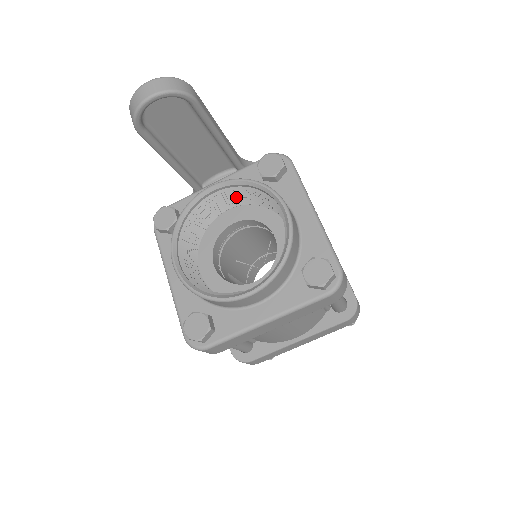
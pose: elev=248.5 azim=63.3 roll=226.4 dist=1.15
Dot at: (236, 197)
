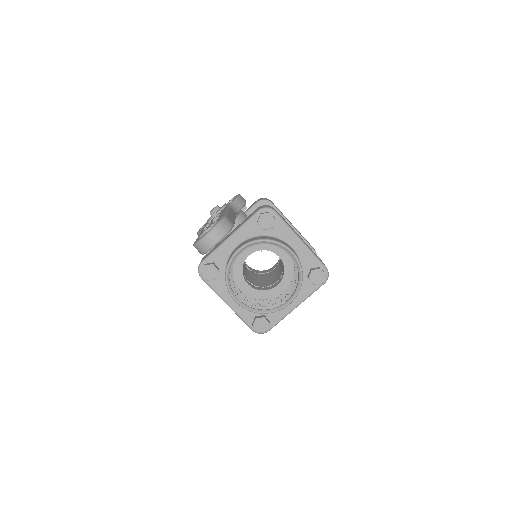
Dot at: occluded
